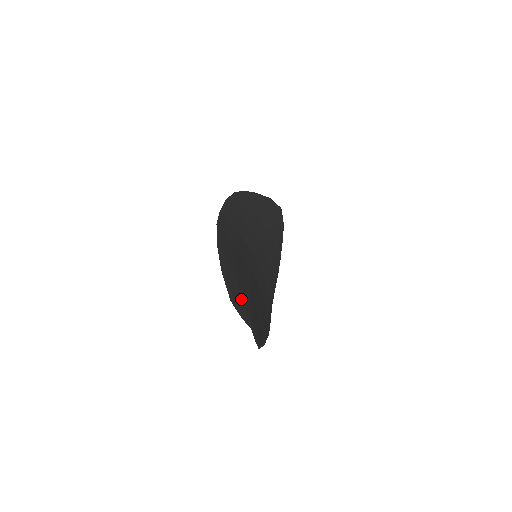
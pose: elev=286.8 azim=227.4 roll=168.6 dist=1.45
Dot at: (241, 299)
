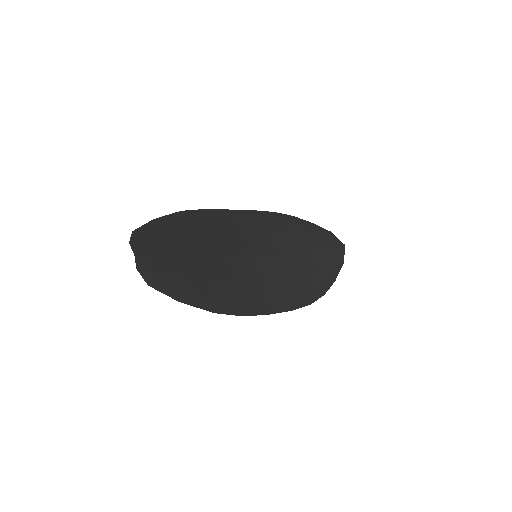
Dot at: (153, 240)
